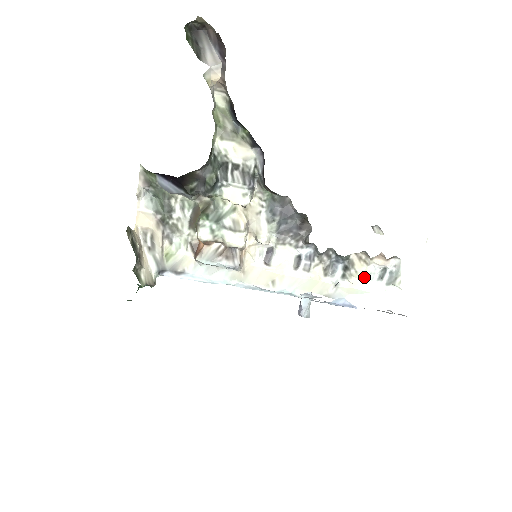
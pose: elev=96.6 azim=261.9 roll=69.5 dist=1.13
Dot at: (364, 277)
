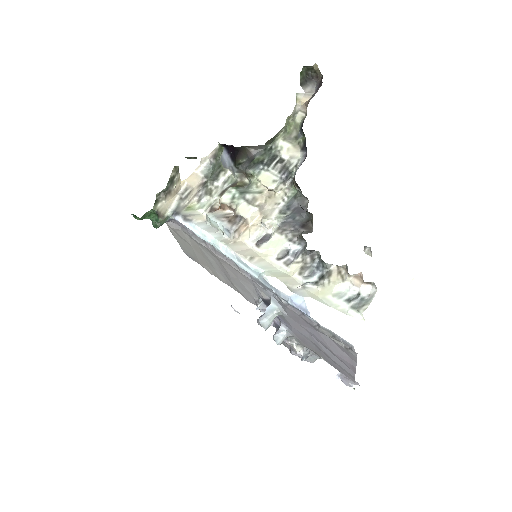
Dot at: (334, 291)
